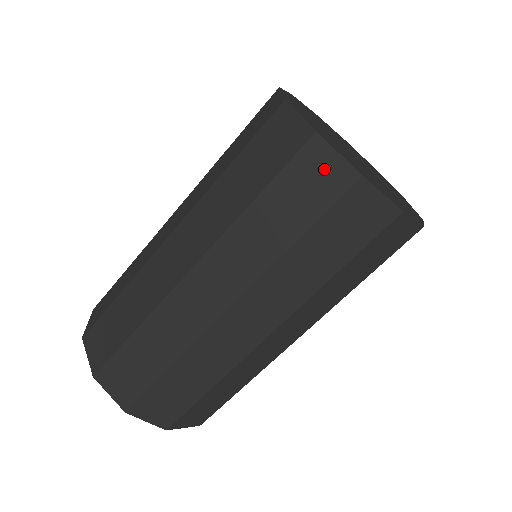
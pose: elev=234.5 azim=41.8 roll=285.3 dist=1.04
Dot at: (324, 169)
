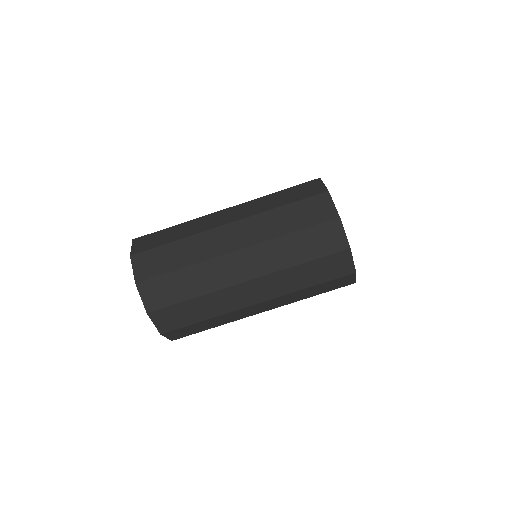
Dot at: (314, 187)
